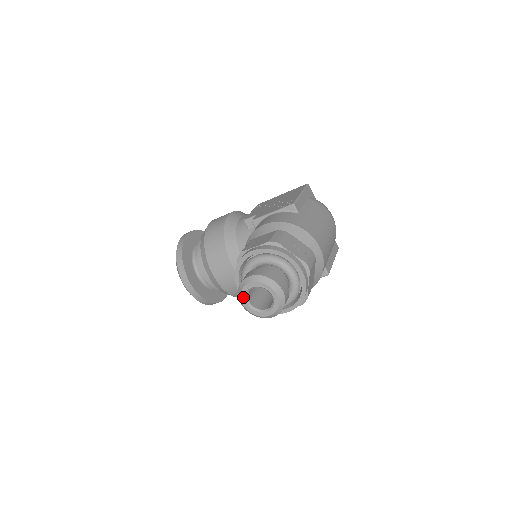
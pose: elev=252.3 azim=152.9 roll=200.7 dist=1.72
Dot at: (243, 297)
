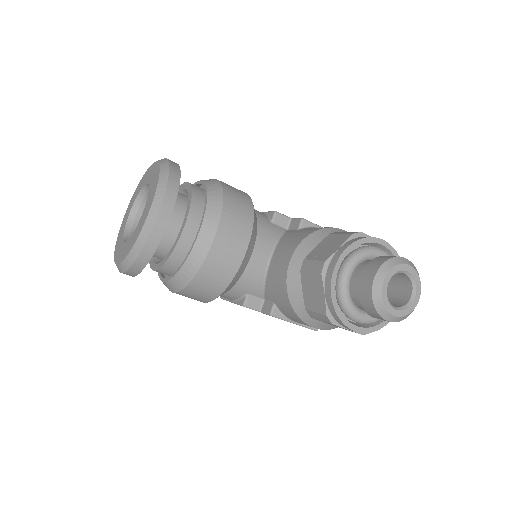
Dot at: (391, 274)
